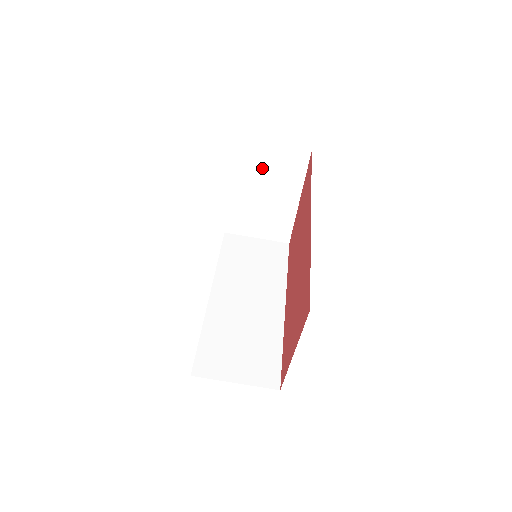
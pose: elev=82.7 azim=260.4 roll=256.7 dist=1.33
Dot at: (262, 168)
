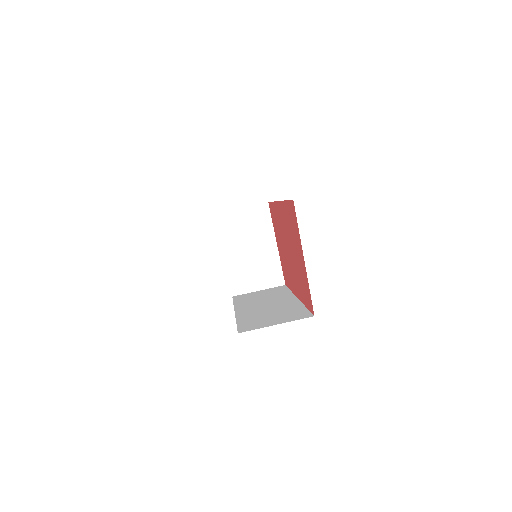
Dot at: (240, 229)
